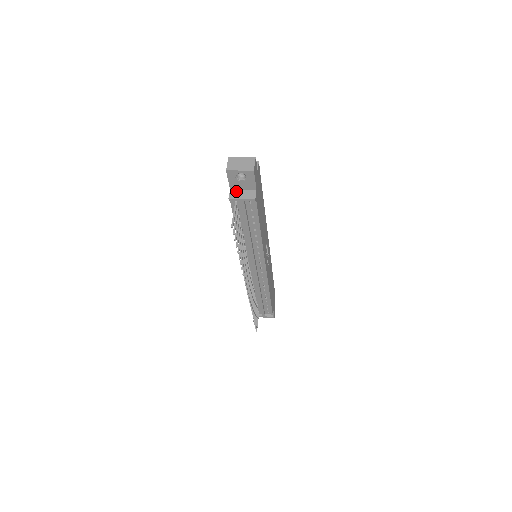
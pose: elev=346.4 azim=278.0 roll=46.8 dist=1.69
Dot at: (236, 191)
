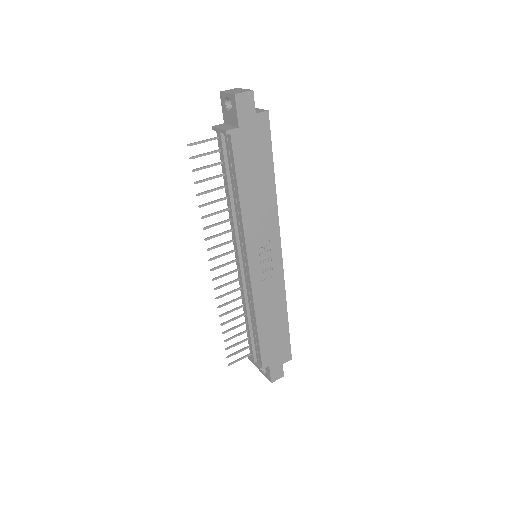
Dot at: (225, 124)
